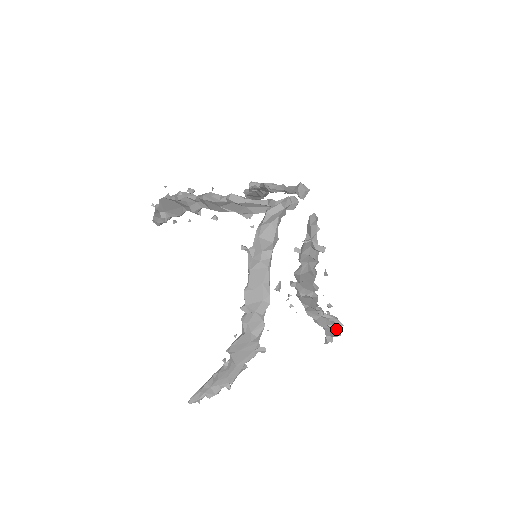
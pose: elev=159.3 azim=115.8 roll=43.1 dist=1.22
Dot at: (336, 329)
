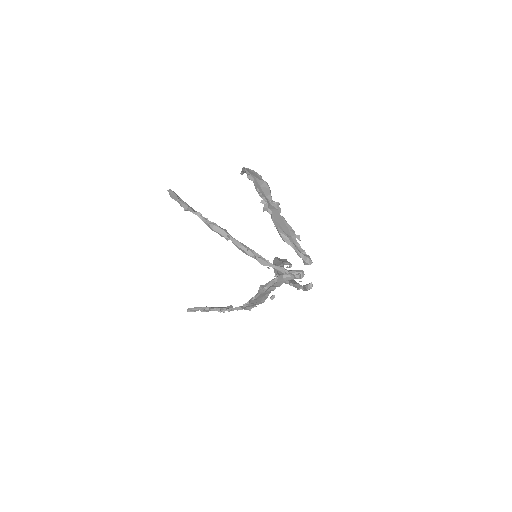
Dot at: occluded
